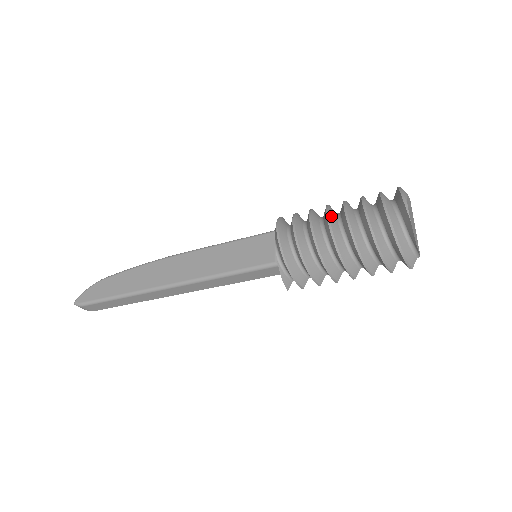
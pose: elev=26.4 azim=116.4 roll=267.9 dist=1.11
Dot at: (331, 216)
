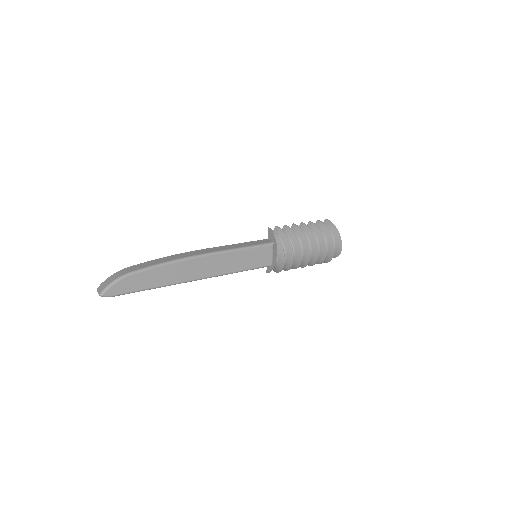
Dot at: (309, 246)
